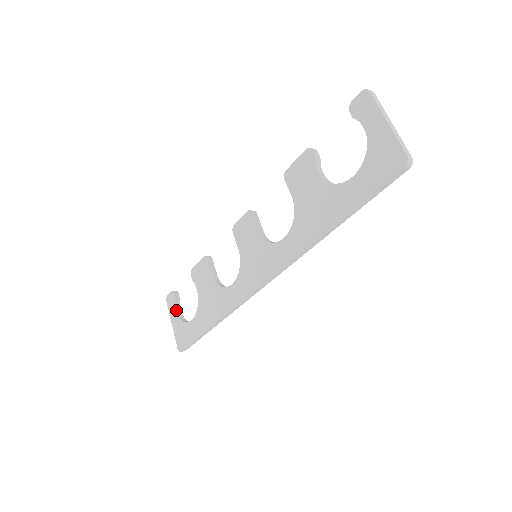
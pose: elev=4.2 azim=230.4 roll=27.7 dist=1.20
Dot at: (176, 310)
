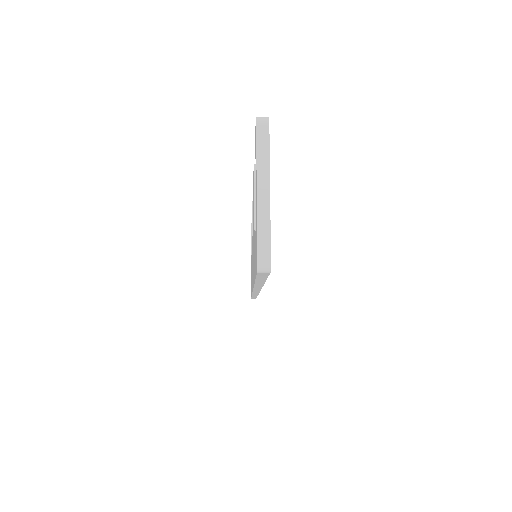
Dot at: occluded
